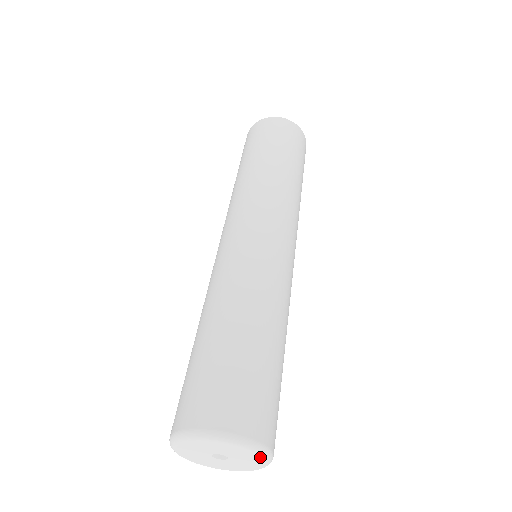
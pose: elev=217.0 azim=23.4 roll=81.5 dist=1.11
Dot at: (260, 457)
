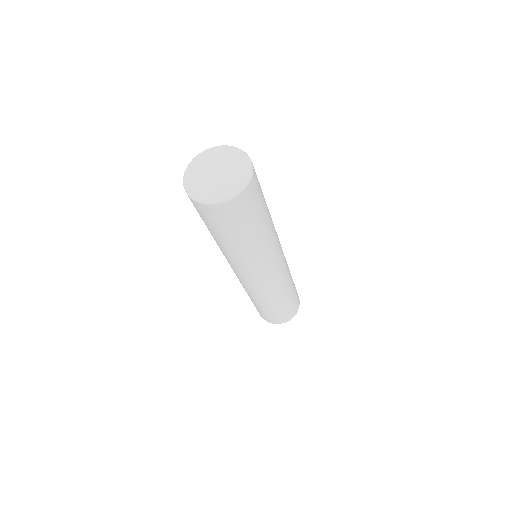
Dot at: occluded
